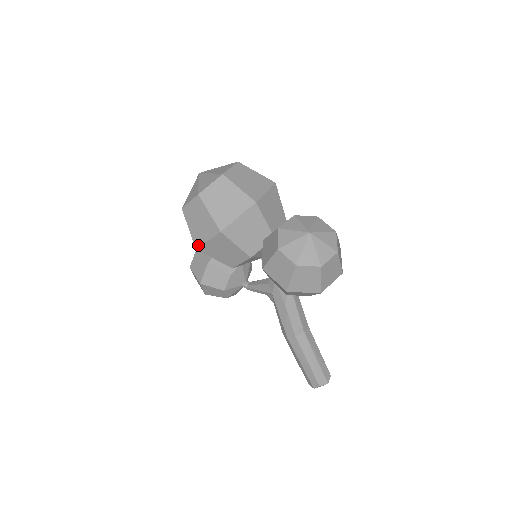
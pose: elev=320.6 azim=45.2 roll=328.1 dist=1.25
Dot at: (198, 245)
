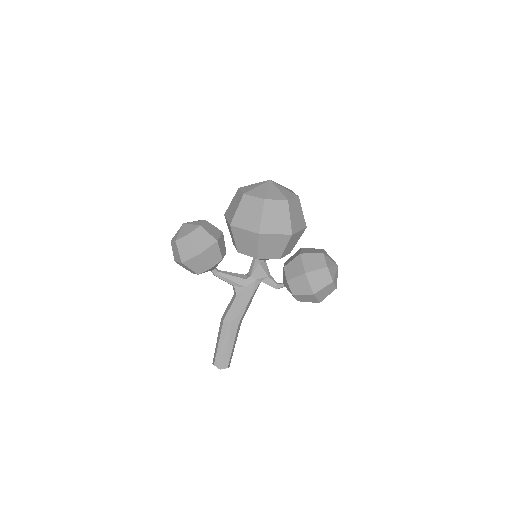
Dot at: (264, 232)
